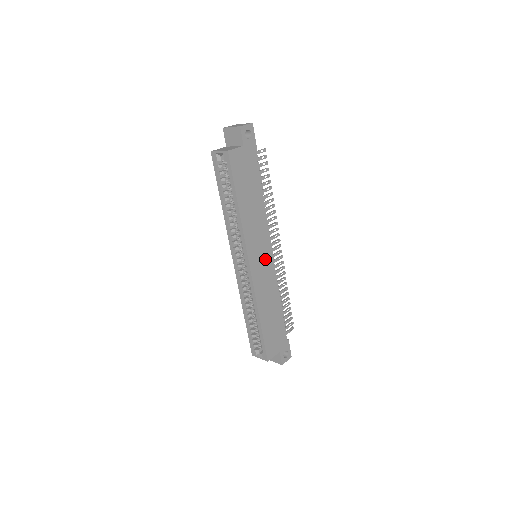
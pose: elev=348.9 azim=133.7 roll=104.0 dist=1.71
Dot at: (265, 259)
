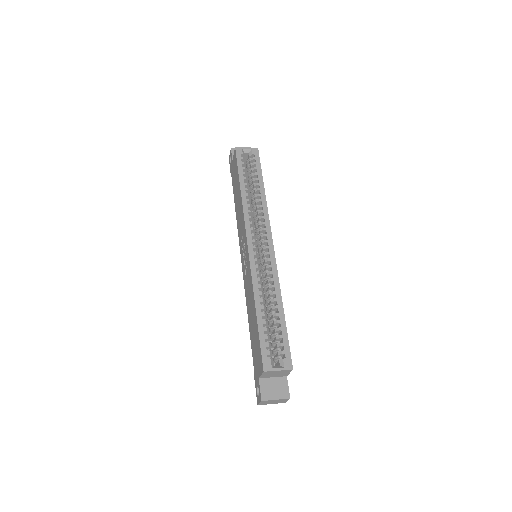
Dot at: occluded
